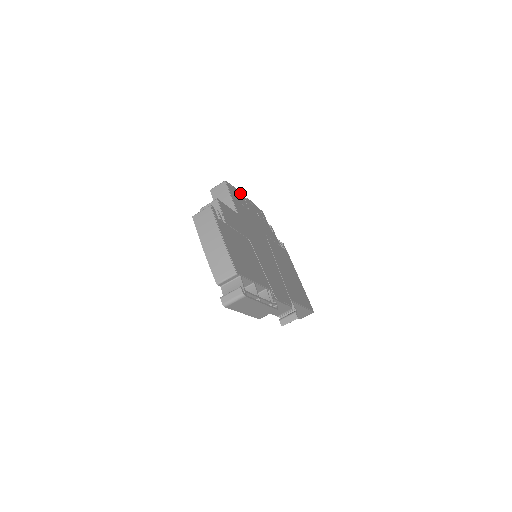
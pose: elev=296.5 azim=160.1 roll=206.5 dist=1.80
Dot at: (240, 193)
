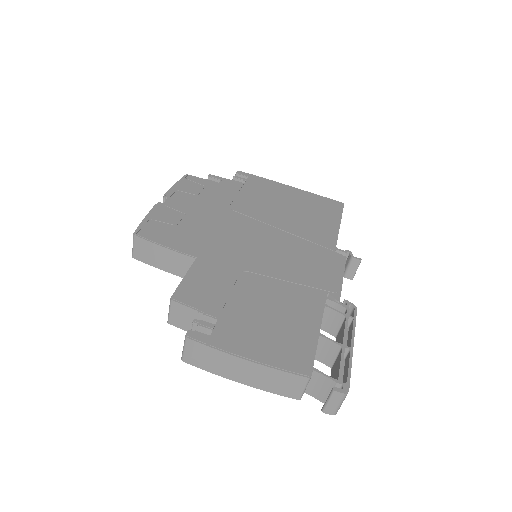
Dot at: (156, 210)
